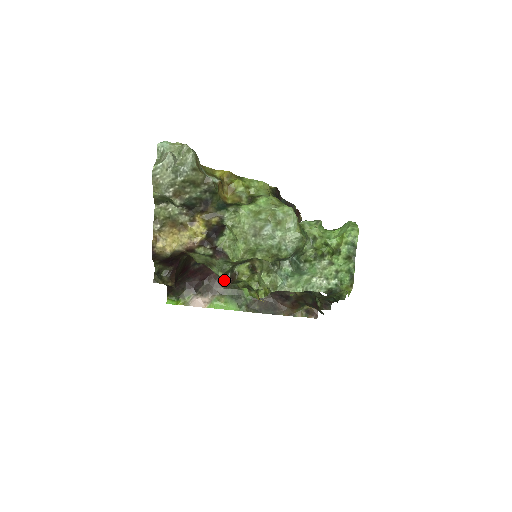
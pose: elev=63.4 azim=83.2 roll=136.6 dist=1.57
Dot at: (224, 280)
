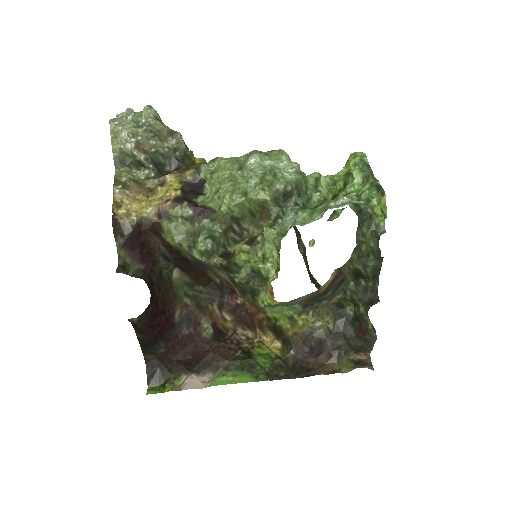
Dot at: (216, 260)
